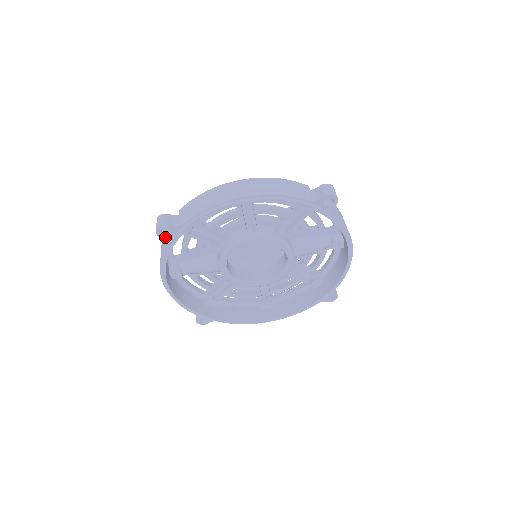
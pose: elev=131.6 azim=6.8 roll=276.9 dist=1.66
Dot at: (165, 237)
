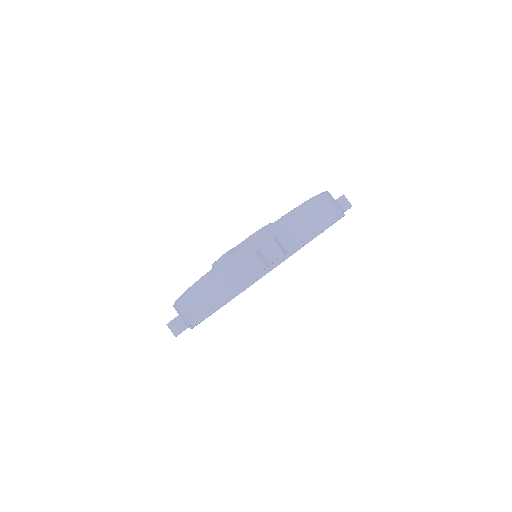
Dot at: occluded
